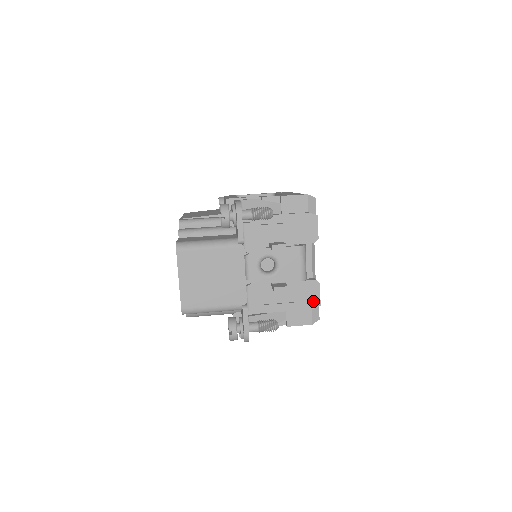
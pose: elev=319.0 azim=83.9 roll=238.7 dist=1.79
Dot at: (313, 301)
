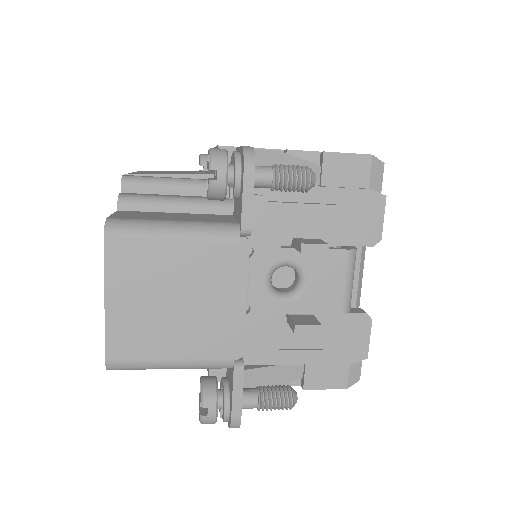
Dot at: (356, 350)
